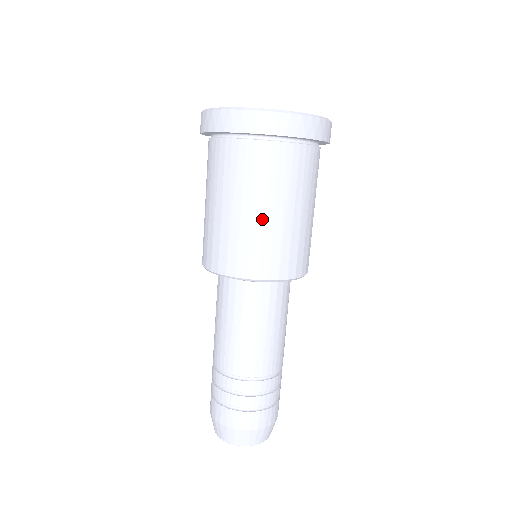
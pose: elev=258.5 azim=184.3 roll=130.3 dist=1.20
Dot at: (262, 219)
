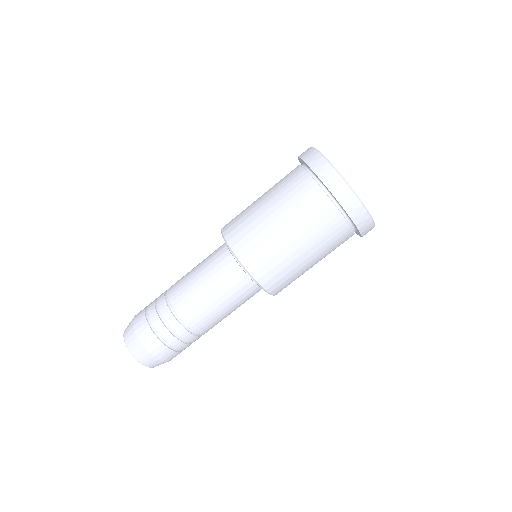
Dot at: (273, 225)
